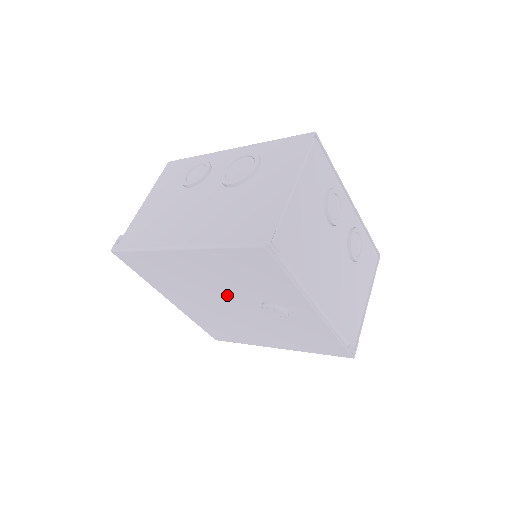
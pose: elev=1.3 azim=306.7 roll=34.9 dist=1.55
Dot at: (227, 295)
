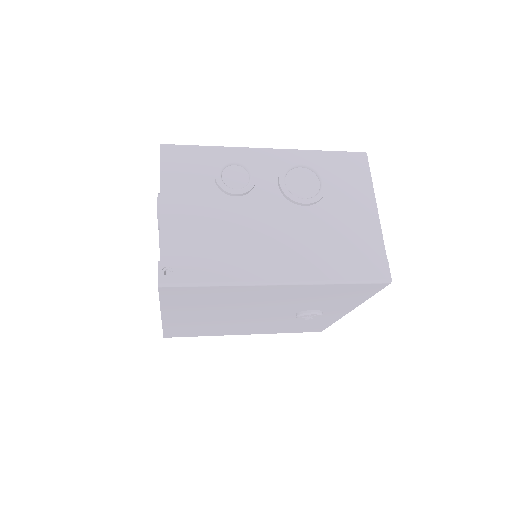
Dot at: (269, 309)
